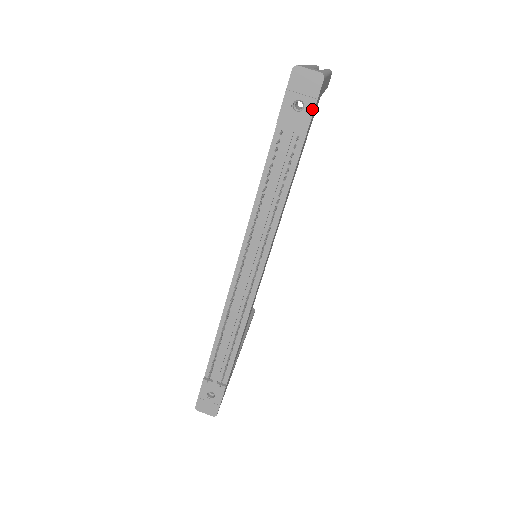
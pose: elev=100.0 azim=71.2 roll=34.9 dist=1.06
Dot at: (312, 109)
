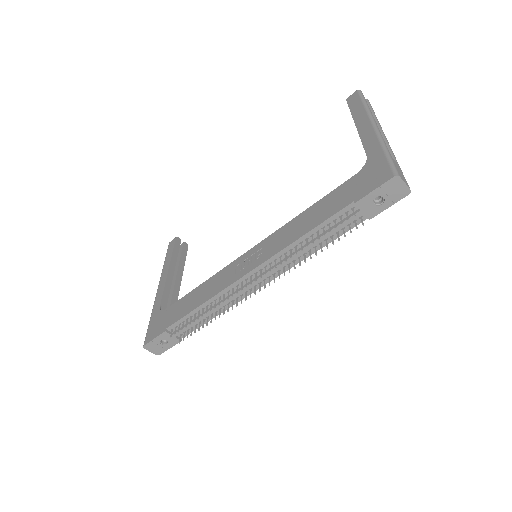
Dot at: (386, 207)
